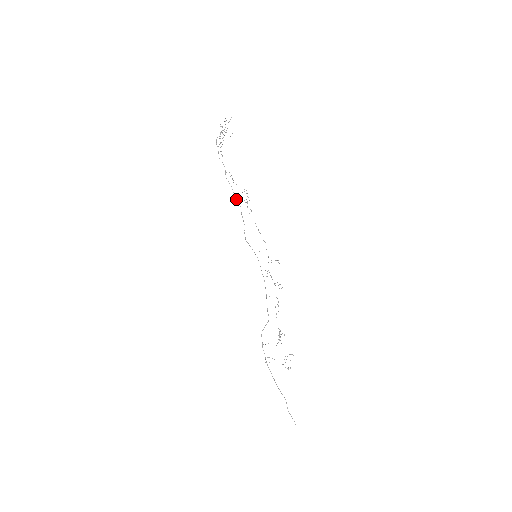
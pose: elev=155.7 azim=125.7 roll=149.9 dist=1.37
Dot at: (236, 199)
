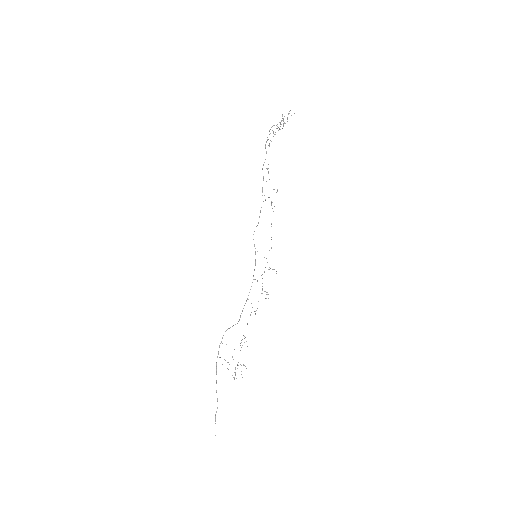
Dot at: occluded
